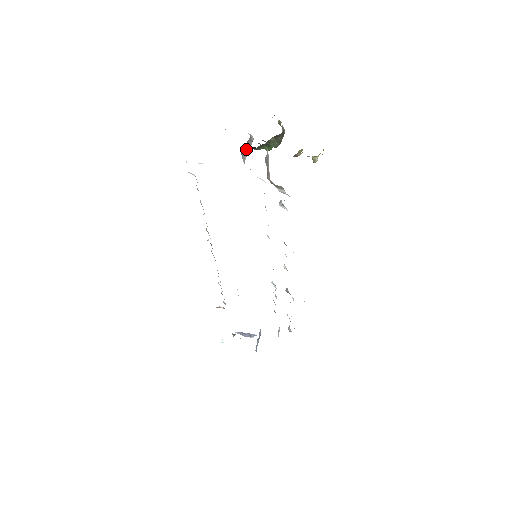
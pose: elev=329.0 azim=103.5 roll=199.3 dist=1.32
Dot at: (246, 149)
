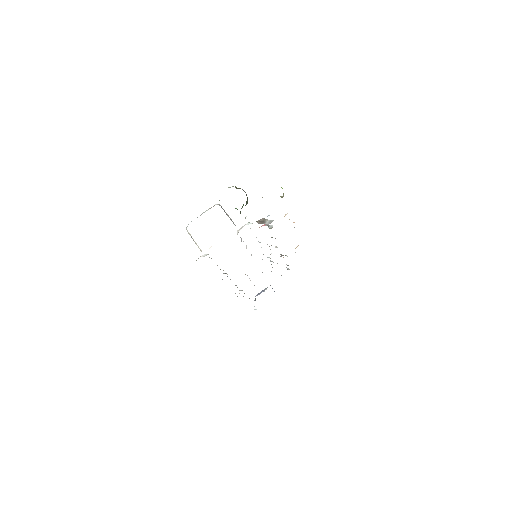
Dot at: occluded
